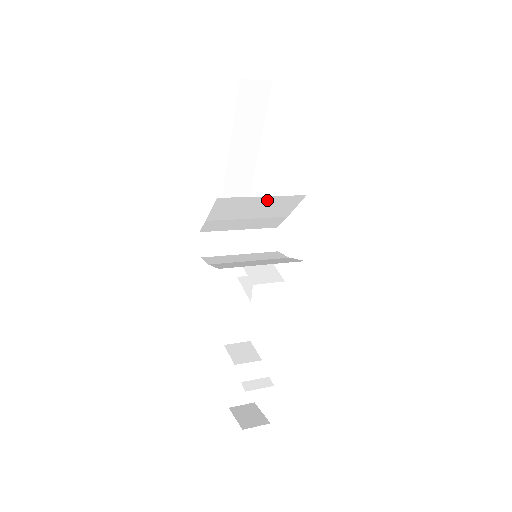
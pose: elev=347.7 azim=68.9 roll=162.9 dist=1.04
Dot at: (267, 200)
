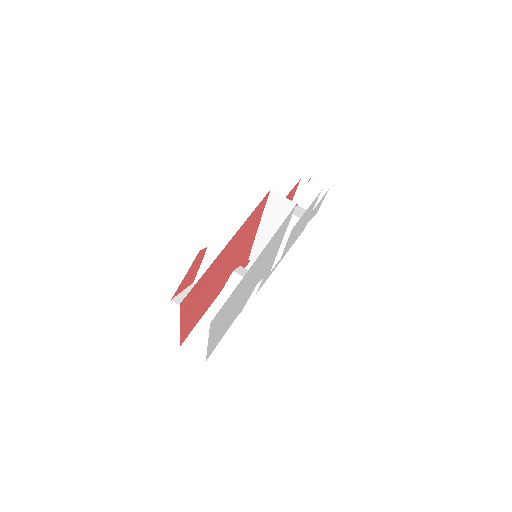
Dot at: occluded
